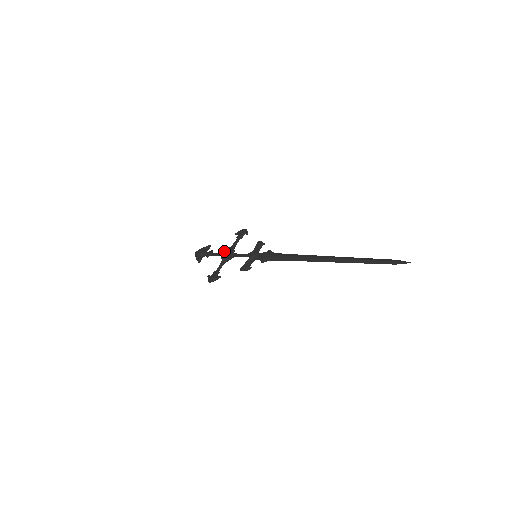
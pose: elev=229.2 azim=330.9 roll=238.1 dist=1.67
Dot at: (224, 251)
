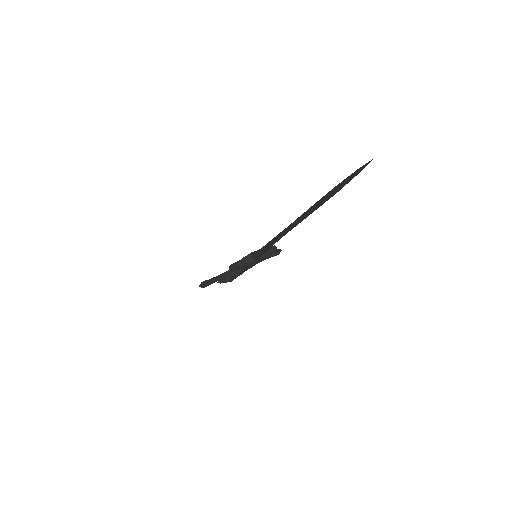
Dot at: occluded
